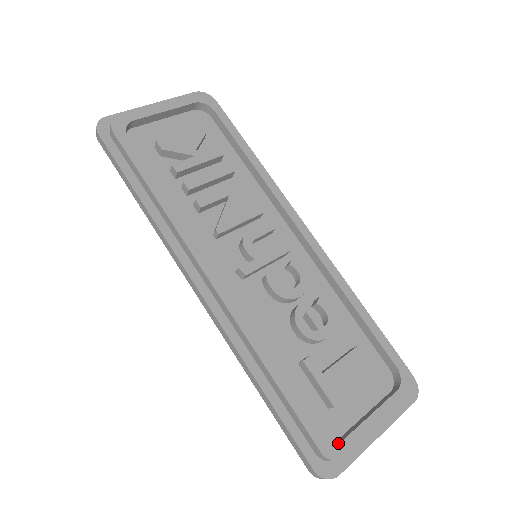
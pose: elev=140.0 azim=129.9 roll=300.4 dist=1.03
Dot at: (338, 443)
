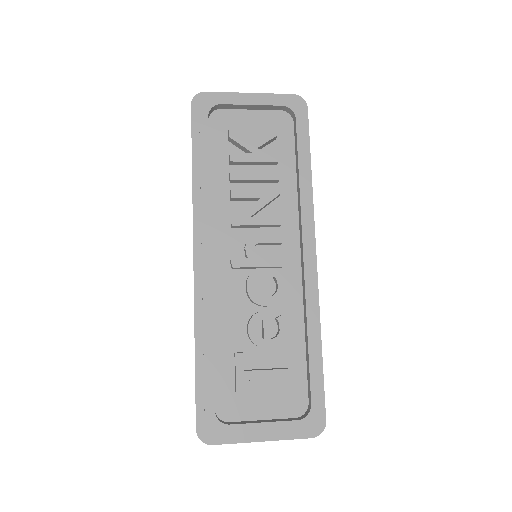
Dot at: (222, 424)
